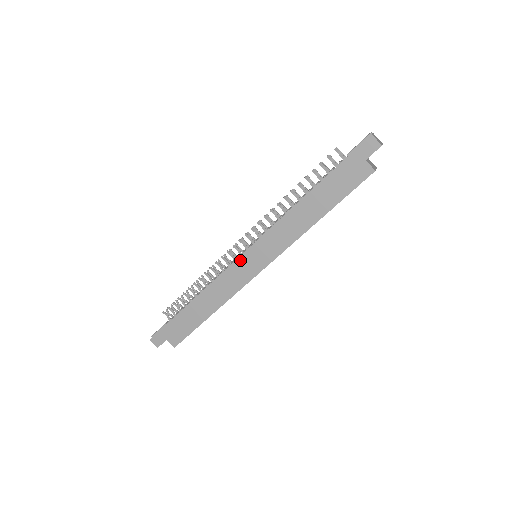
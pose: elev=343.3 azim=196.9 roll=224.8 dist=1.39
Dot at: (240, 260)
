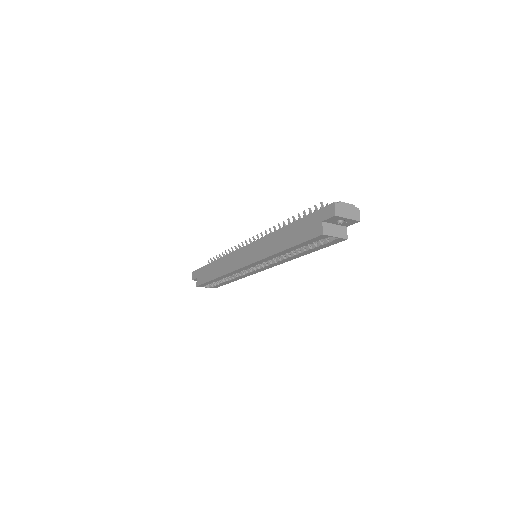
Dot at: (241, 250)
